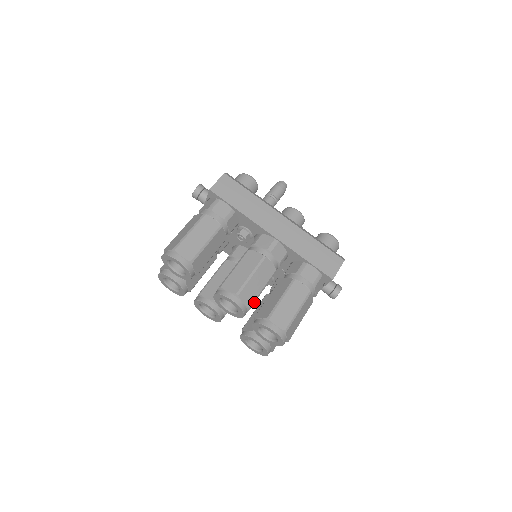
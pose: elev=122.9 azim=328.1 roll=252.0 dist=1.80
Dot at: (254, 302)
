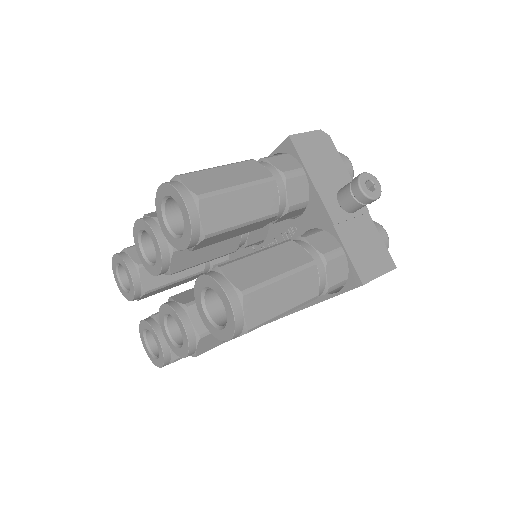
Dot at: occluded
